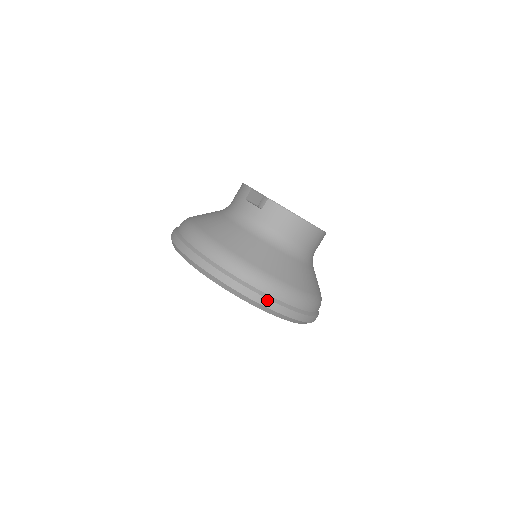
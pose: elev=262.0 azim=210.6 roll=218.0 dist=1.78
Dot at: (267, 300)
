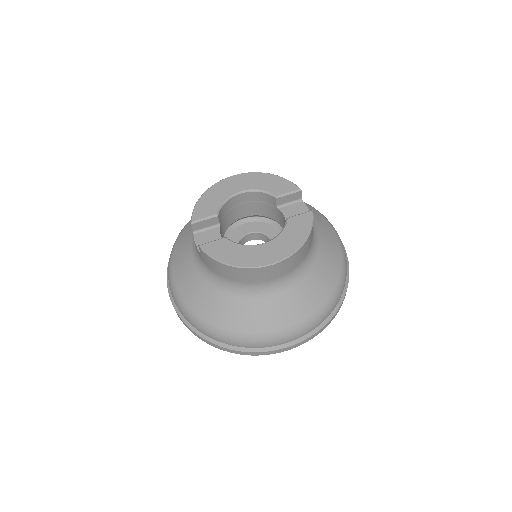
Dot at: (225, 348)
